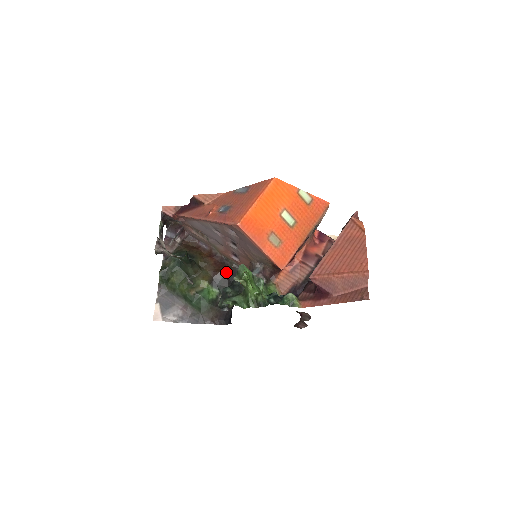
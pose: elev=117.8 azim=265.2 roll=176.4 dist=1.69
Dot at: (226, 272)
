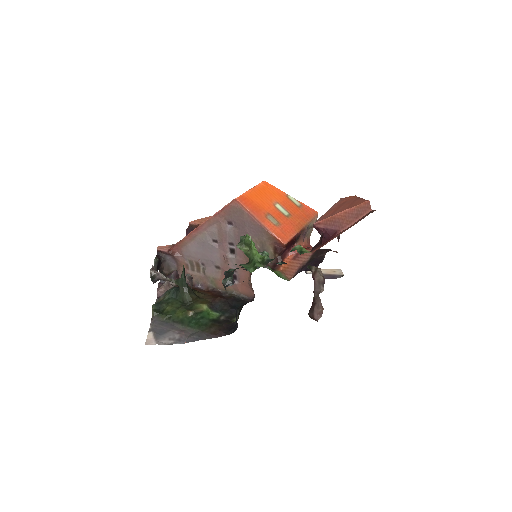
Dot at: (226, 298)
